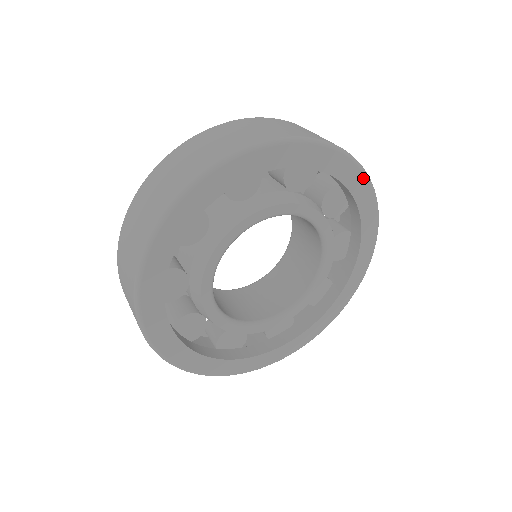
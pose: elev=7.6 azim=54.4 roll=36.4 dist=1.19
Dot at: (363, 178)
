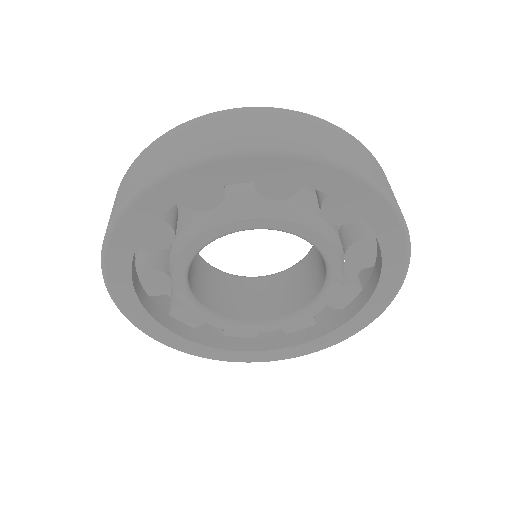
Dot at: (364, 188)
